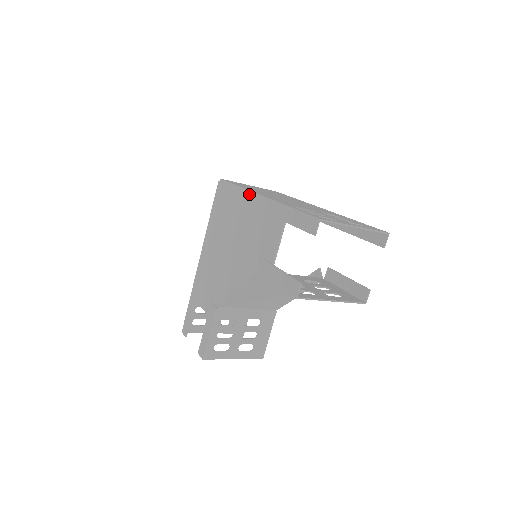
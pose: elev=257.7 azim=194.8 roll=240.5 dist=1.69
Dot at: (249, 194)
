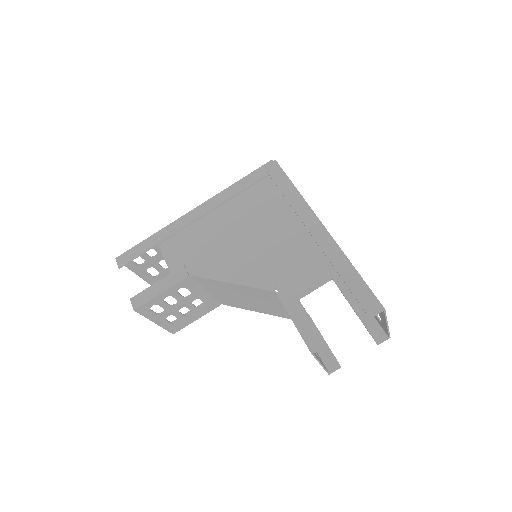
Dot at: (308, 211)
